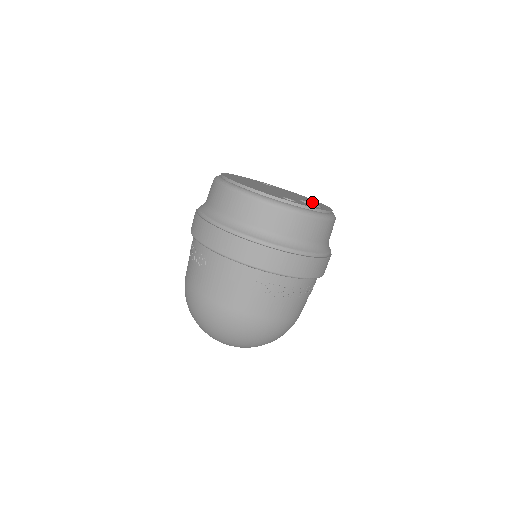
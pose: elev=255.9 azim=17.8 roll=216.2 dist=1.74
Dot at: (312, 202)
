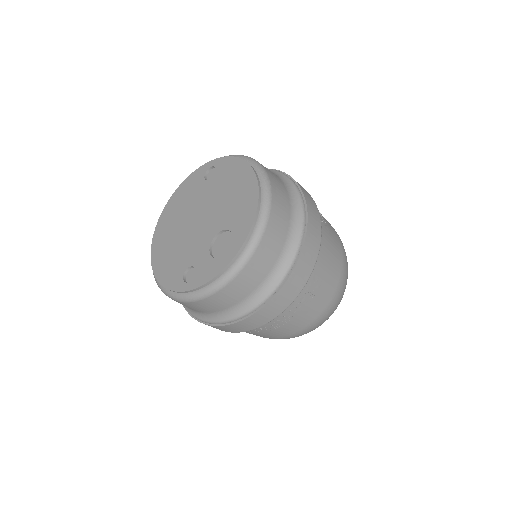
Dot at: (234, 216)
